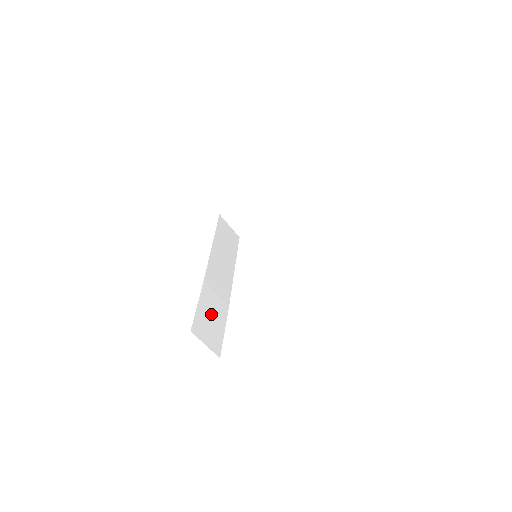
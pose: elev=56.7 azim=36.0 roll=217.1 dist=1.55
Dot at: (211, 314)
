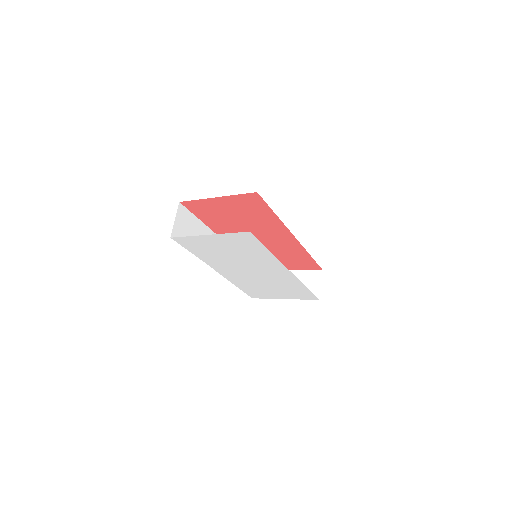
Dot at: (195, 234)
